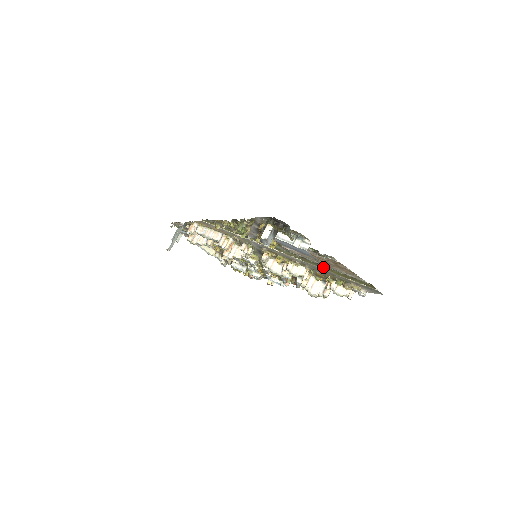
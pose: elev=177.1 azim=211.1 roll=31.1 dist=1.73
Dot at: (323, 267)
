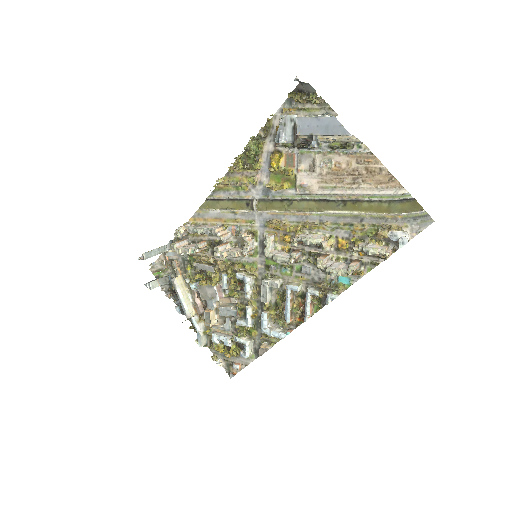
Dot at: (349, 197)
